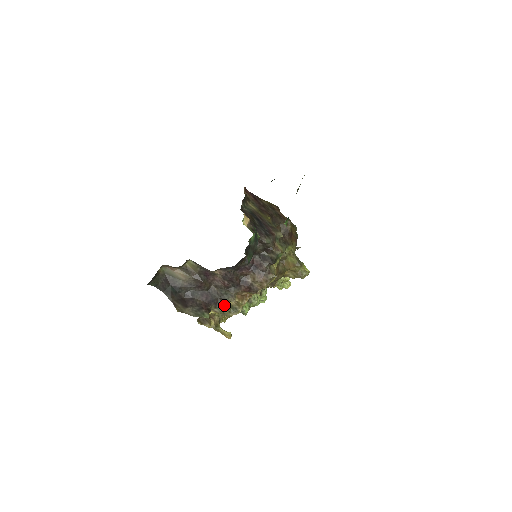
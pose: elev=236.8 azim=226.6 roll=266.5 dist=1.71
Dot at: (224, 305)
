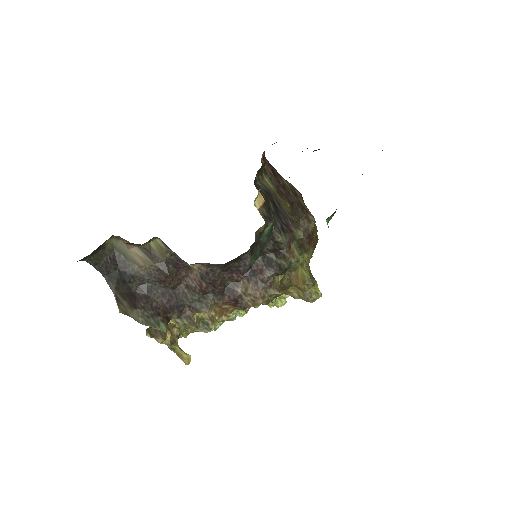
Dot at: (192, 316)
